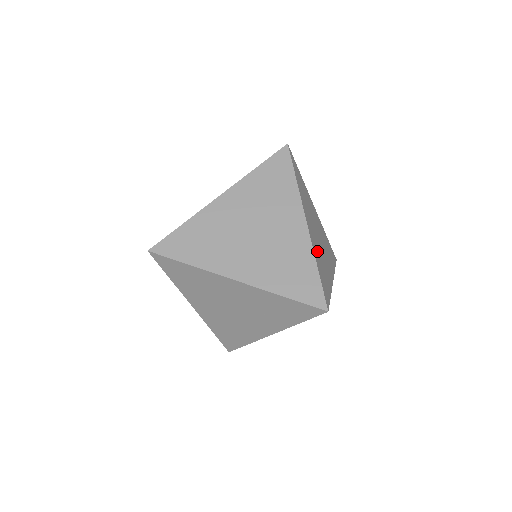
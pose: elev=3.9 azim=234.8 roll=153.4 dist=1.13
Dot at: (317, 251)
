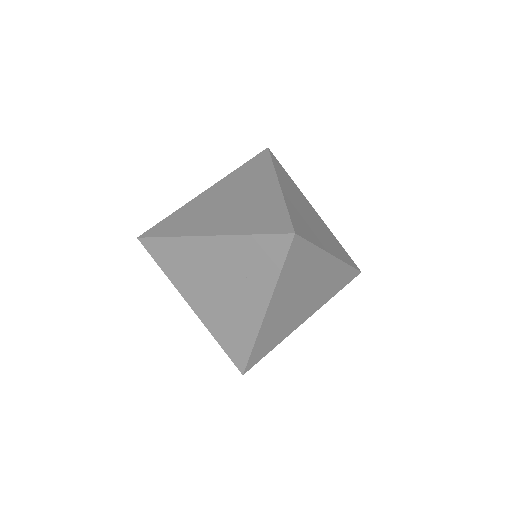
Dot at: (296, 209)
